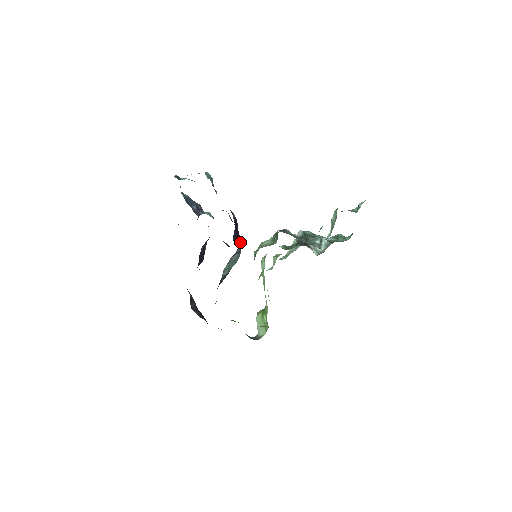
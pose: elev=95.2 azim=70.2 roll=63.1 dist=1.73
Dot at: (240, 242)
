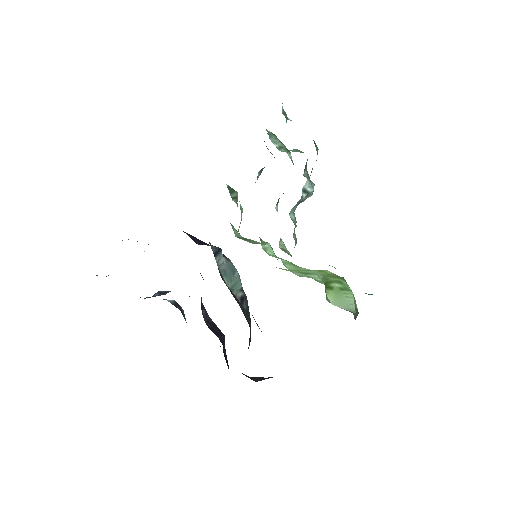
Dot at: occluded
